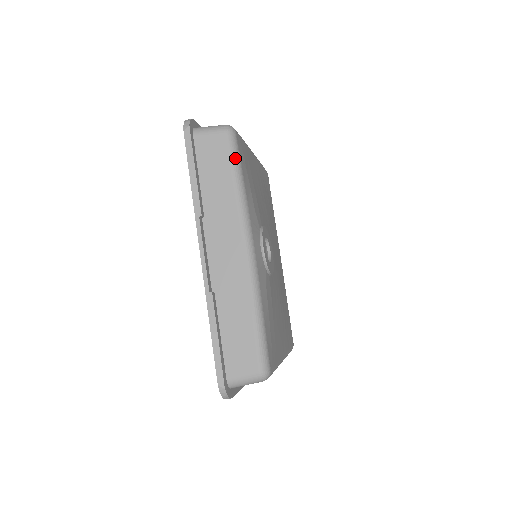
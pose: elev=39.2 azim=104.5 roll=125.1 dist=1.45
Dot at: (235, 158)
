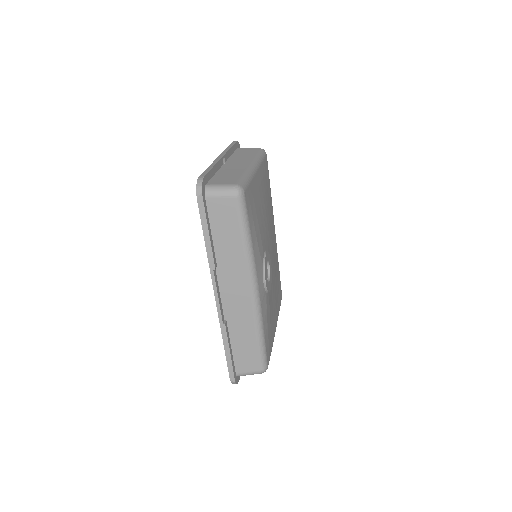
Dot at: (244, 220)
